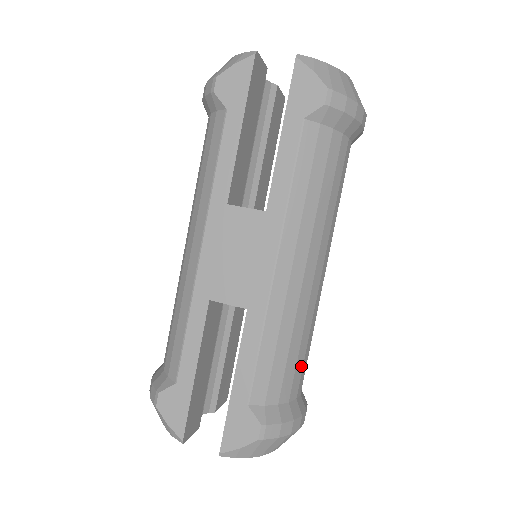
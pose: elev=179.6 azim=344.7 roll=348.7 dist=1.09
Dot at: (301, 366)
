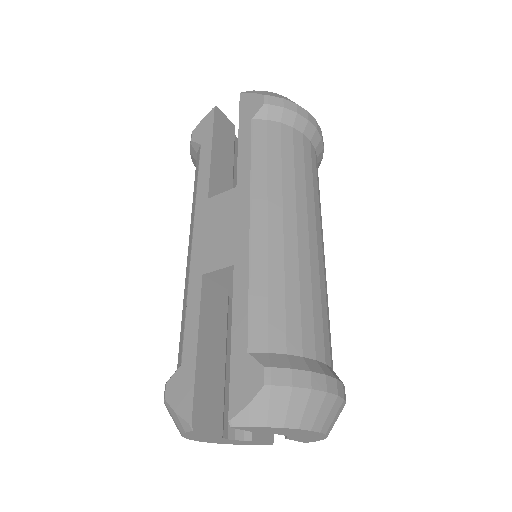
Dot at: (310, 321)
